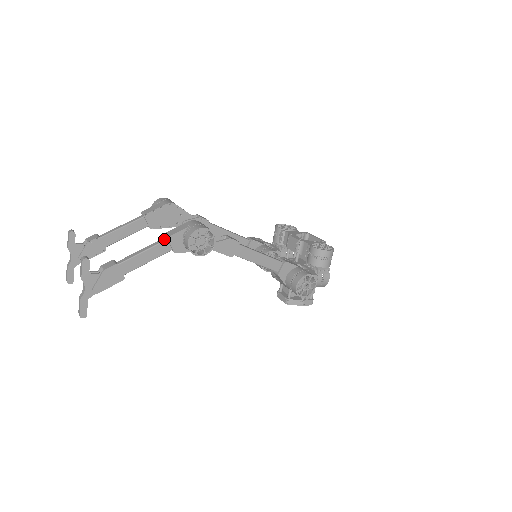
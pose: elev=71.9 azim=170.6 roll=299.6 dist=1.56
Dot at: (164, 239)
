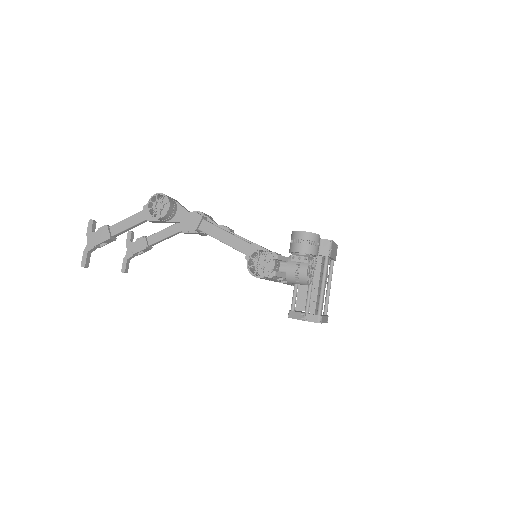
Dot at: (143, 210)
